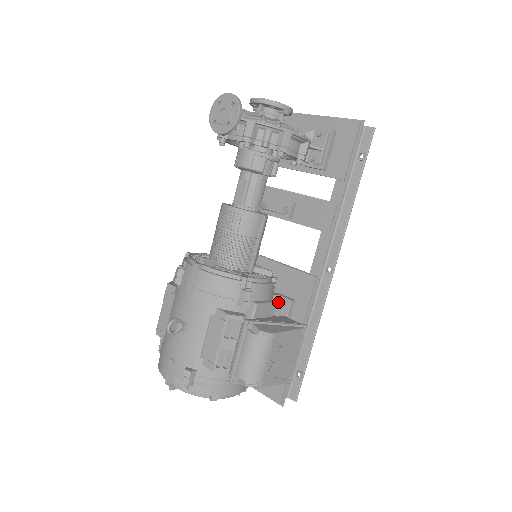
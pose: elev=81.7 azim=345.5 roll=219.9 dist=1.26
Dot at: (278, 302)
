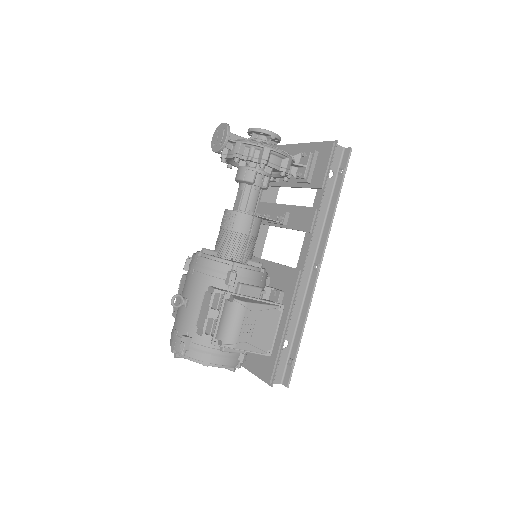
Dot at: (271, 294)
